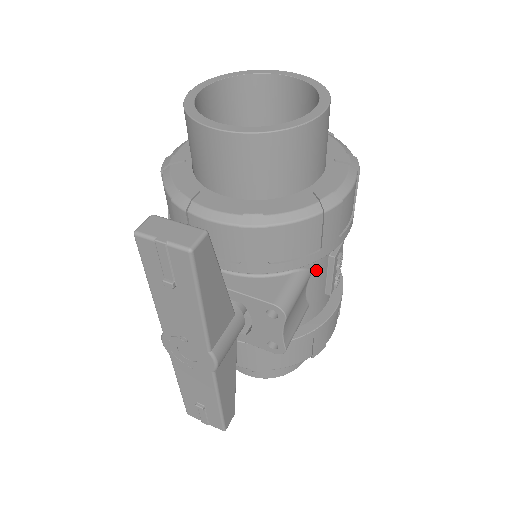
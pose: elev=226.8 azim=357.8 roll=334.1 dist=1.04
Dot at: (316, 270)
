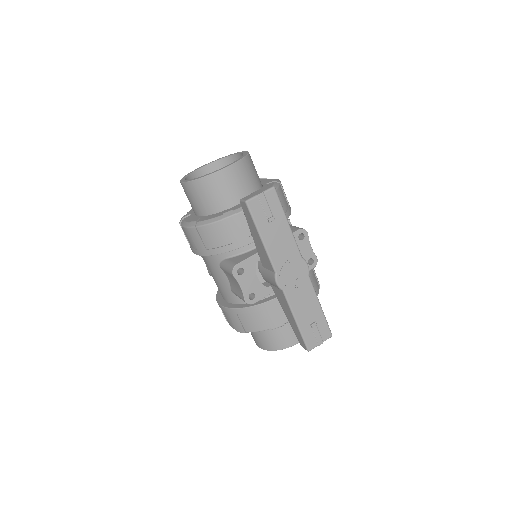
Dot at: occluded
